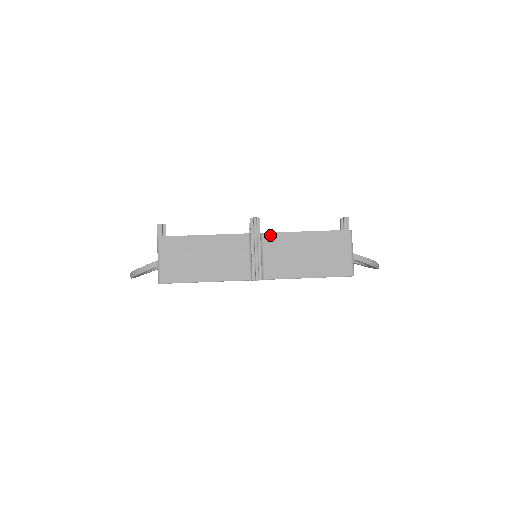
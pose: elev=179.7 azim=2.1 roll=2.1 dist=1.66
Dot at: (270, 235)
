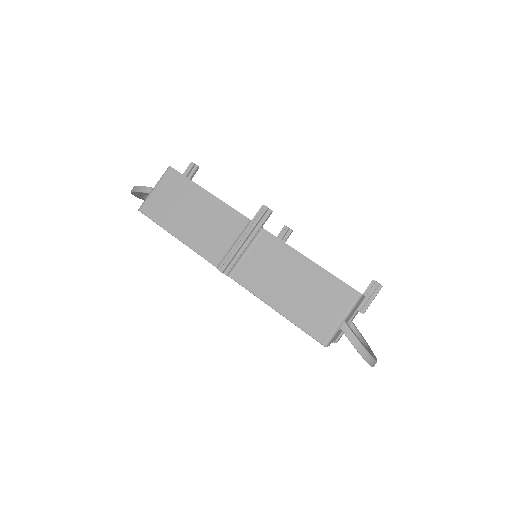
Dot at: (270, 236)
